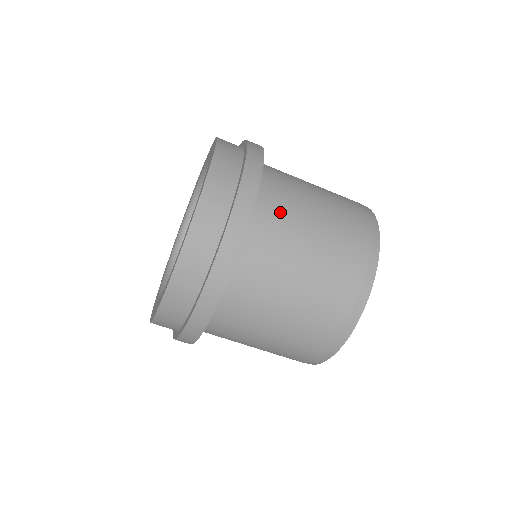
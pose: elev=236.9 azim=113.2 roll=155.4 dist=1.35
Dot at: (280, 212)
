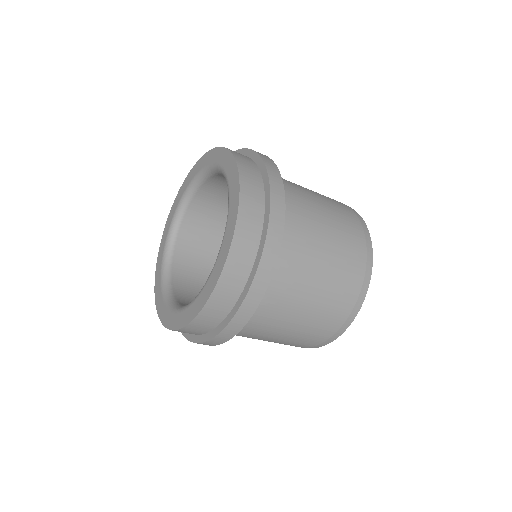
Dot at: (298, 212)
